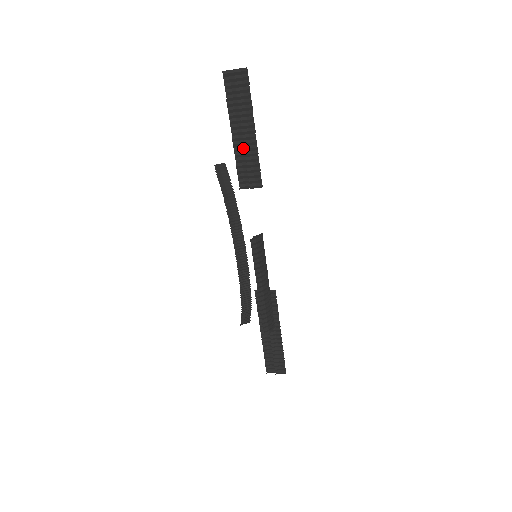
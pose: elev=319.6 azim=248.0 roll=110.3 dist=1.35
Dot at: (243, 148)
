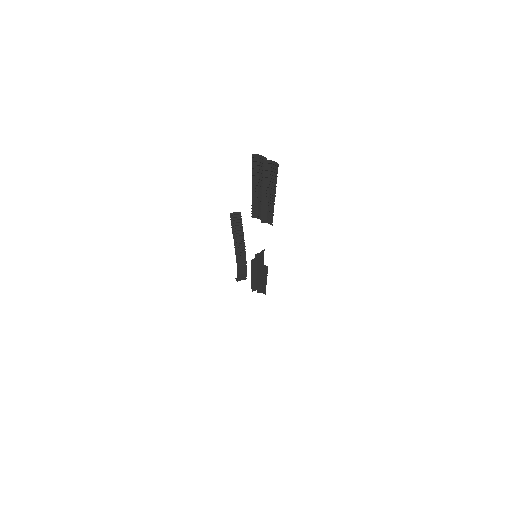
Dot at: (261, 201)
